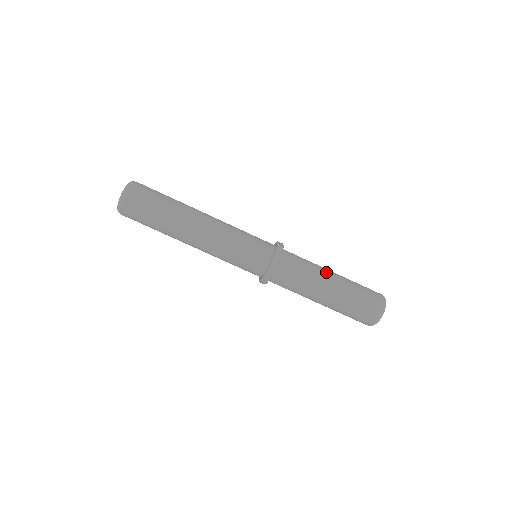
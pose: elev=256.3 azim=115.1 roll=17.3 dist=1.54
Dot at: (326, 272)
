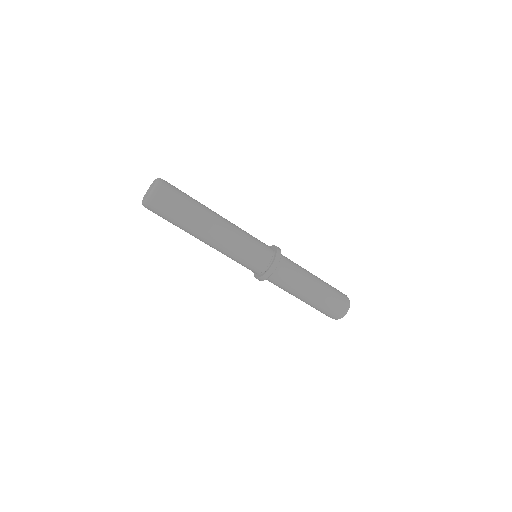
Dot at: occluded
